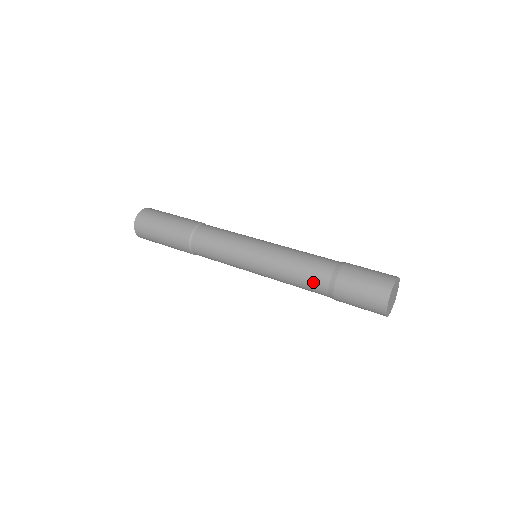
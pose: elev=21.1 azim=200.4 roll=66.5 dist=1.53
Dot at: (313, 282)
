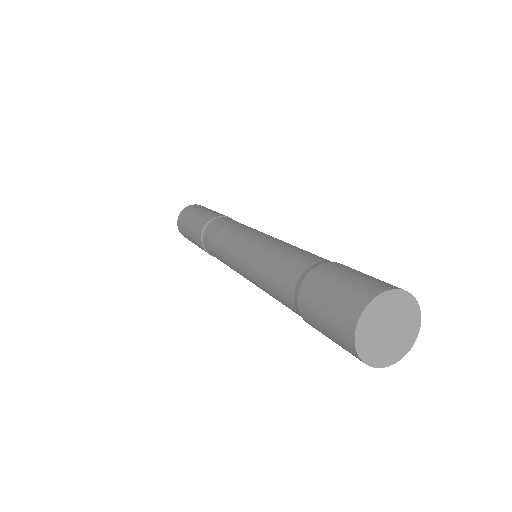
Dot at: (282, 300)
